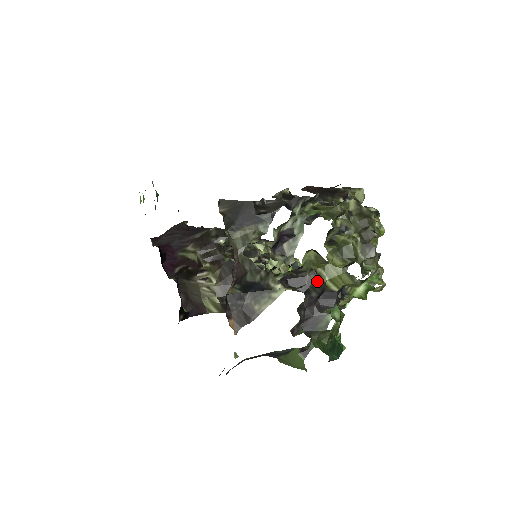
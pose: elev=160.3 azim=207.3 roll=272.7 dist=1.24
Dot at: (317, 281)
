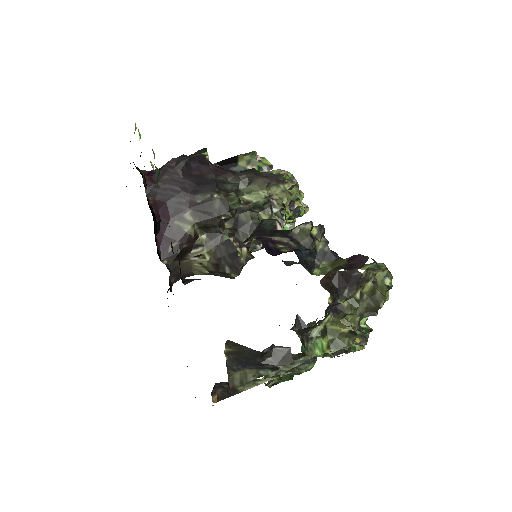
Dot at: occluded
